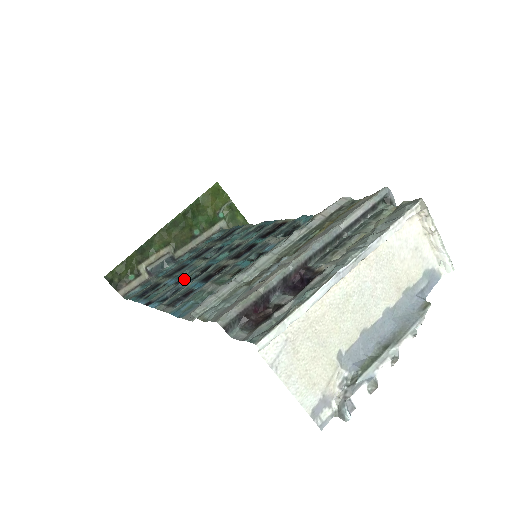
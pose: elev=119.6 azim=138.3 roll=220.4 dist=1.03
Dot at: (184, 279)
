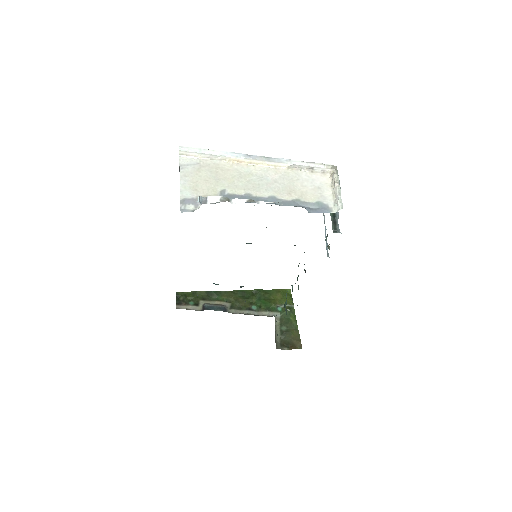
Dot at: occluded
